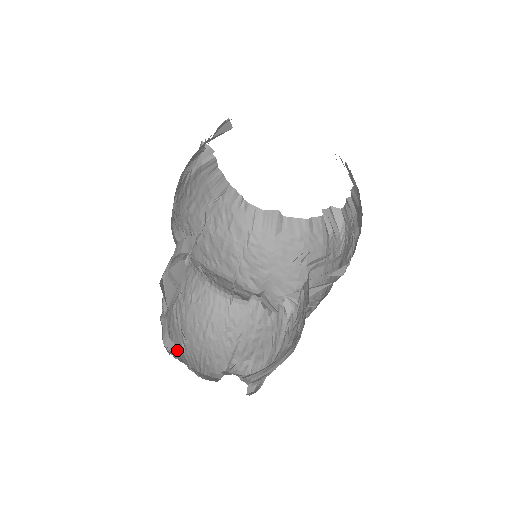
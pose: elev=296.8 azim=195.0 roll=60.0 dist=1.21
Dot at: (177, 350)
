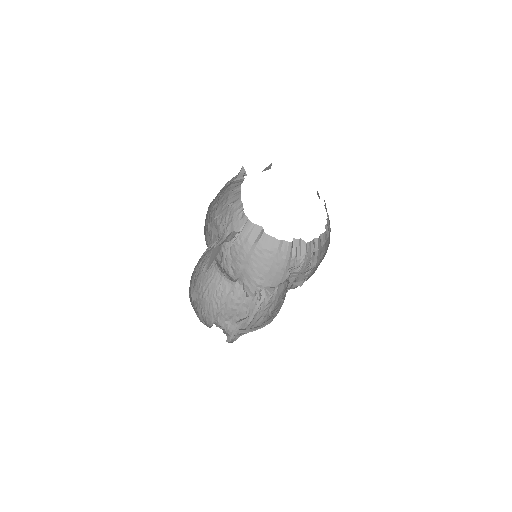
Dot at: occluded
